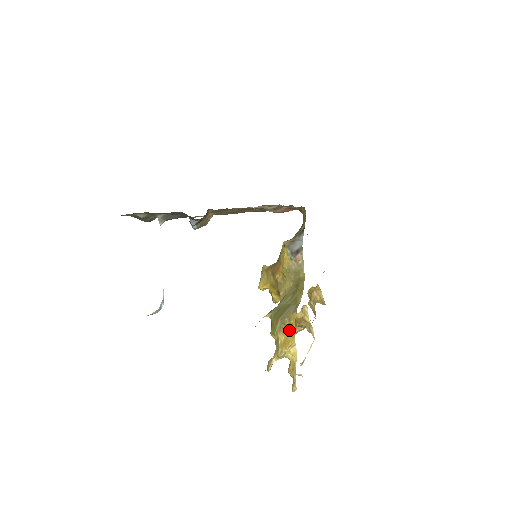
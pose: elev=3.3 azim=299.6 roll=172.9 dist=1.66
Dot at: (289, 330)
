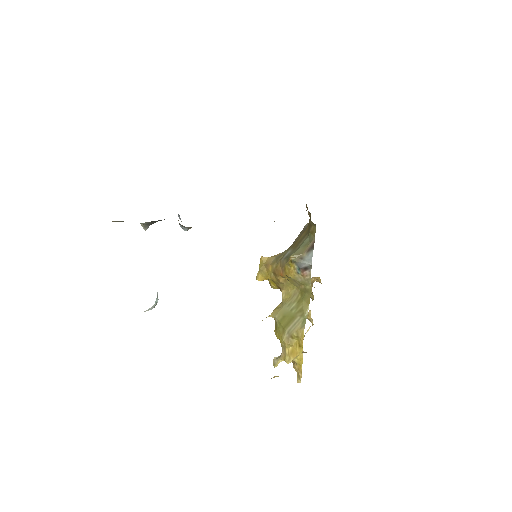
Dot at: (297, 342)
